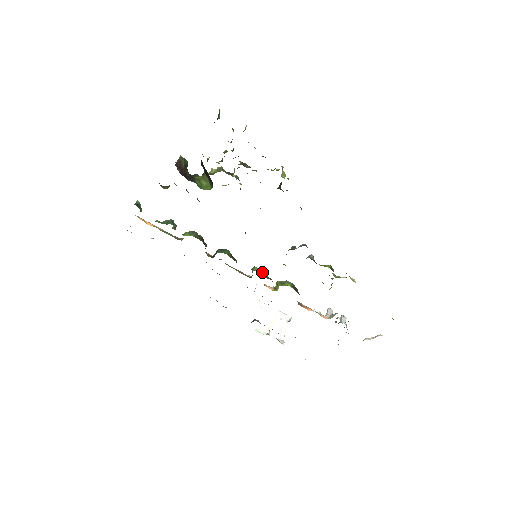
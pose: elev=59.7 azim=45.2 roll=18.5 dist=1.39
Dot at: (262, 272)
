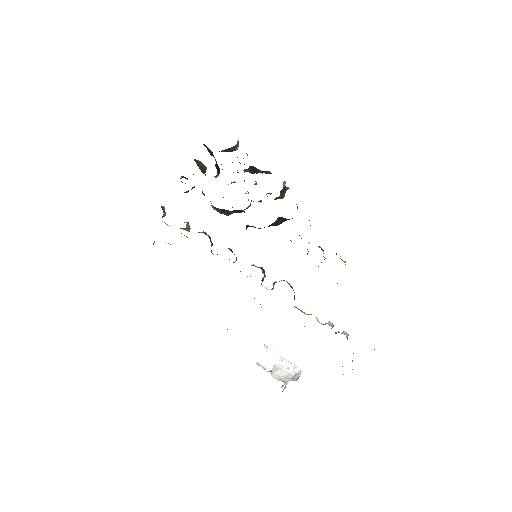
Dot at: occluded
